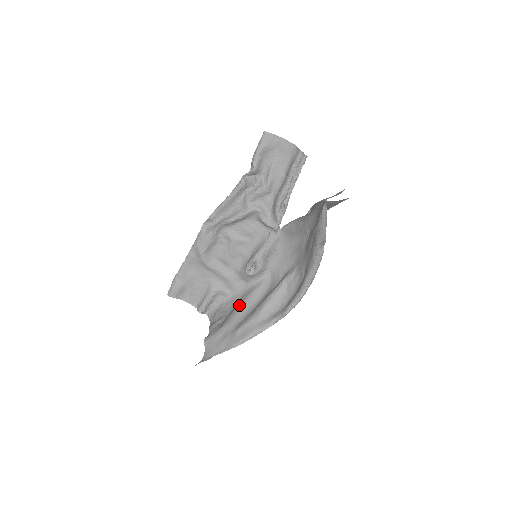
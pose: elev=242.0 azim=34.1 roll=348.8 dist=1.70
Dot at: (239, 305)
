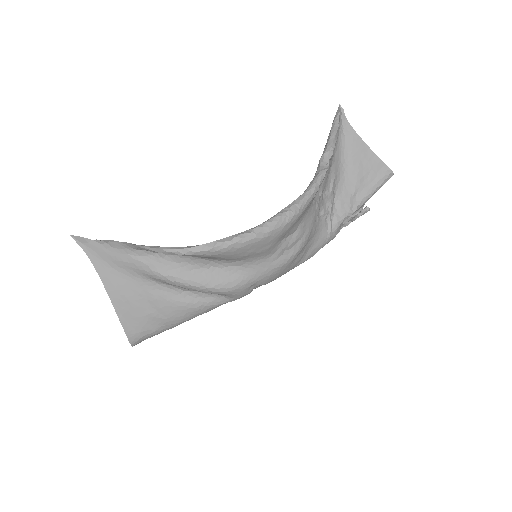
Dot at: (189, 291)
